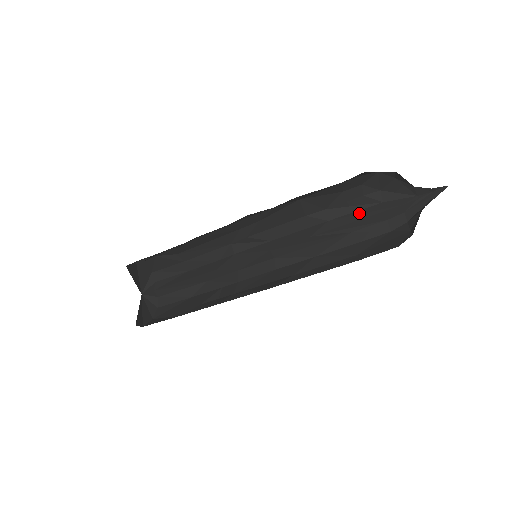
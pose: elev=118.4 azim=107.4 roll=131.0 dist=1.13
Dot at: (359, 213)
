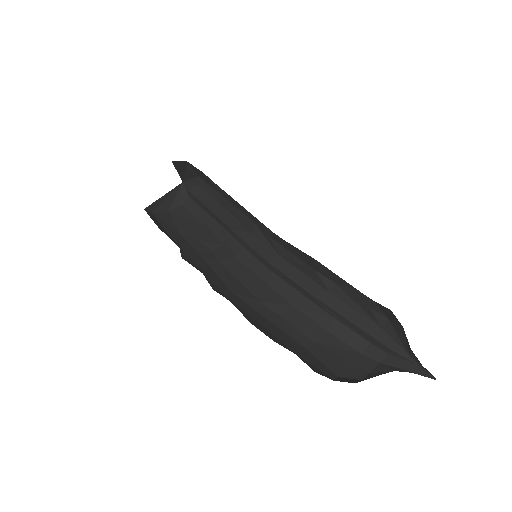
Dot at: (355, 314)
